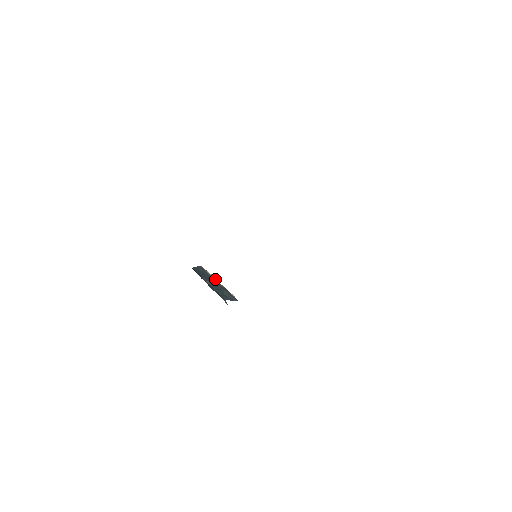
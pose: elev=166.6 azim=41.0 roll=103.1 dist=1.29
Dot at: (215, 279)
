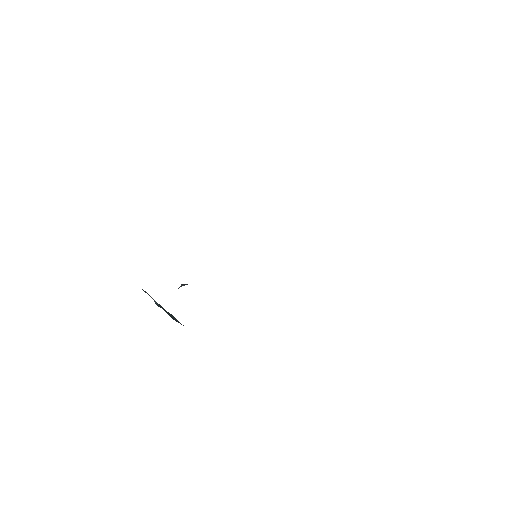
Dot at: occluded
